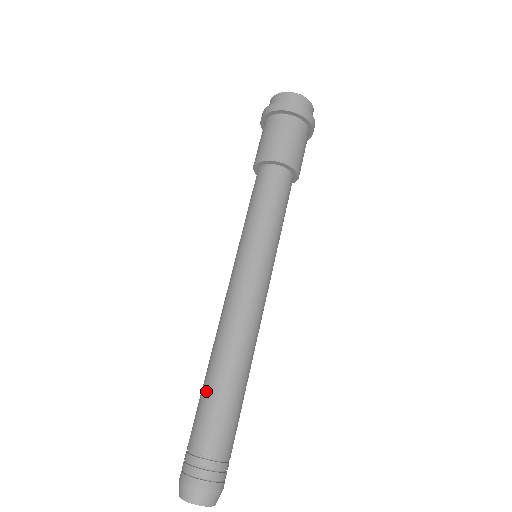
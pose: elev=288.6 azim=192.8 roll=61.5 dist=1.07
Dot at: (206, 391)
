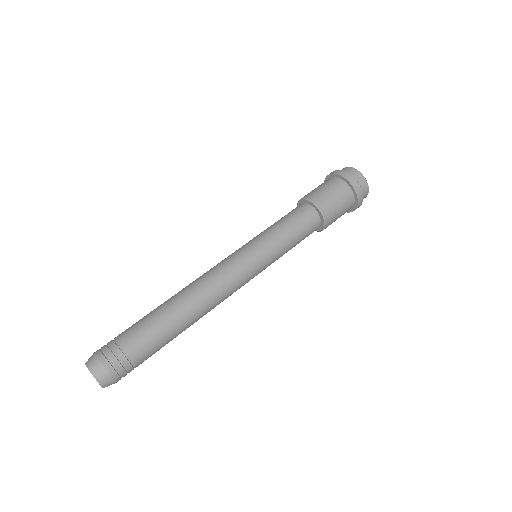
Dot at: occluded
